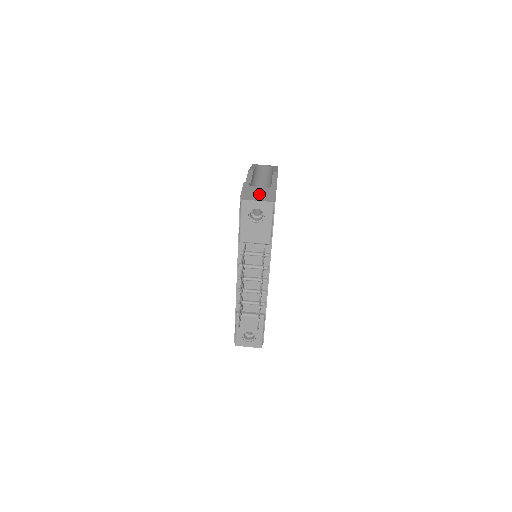
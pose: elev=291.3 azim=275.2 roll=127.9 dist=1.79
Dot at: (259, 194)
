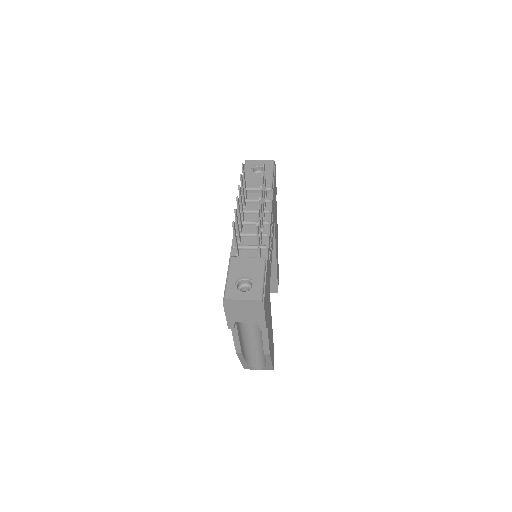
Dot at: occluded
